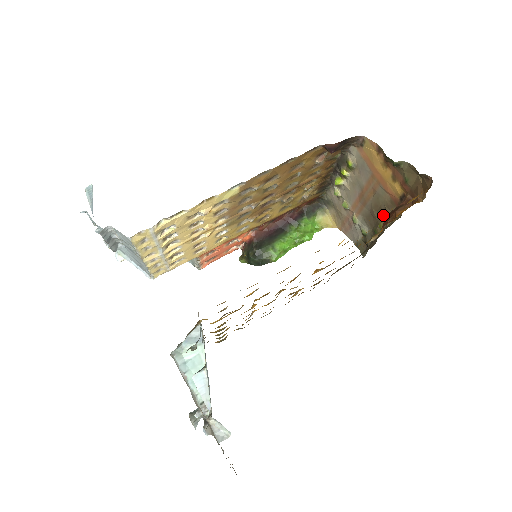
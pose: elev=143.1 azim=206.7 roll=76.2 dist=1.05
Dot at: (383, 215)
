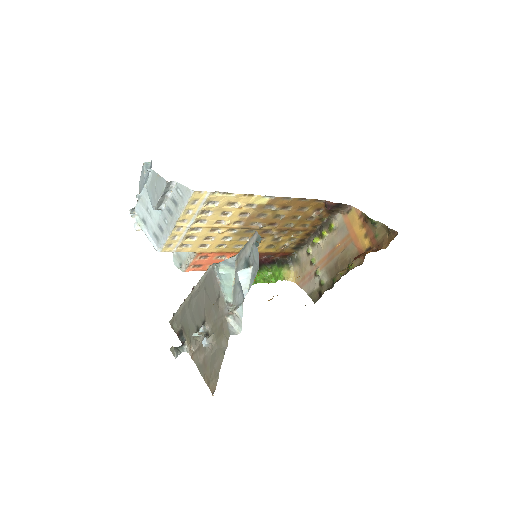
Dot at: (346, 265)
